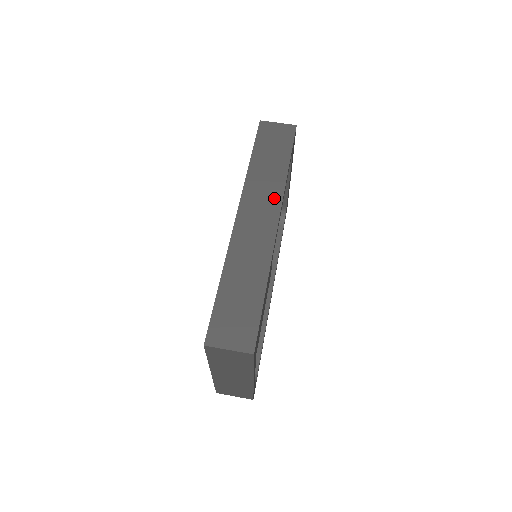
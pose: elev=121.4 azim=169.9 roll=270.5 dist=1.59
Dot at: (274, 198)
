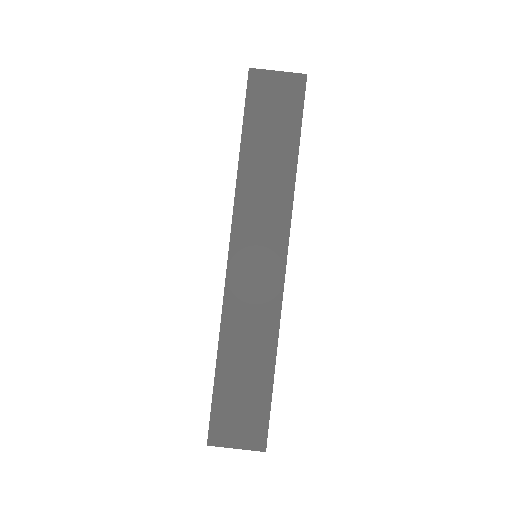
Dot at: (278, 222)
